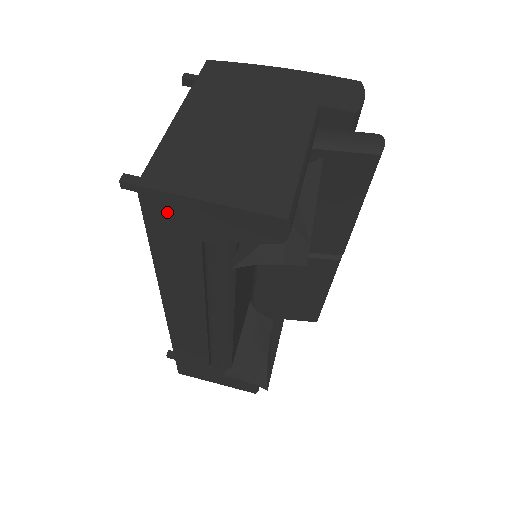
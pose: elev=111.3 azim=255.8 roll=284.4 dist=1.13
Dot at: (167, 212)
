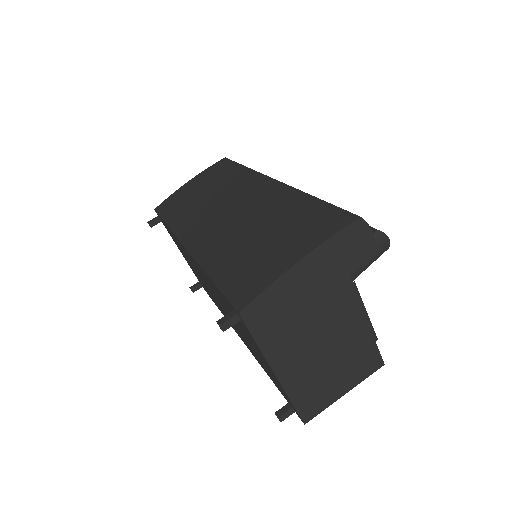
Dot at: occluded
